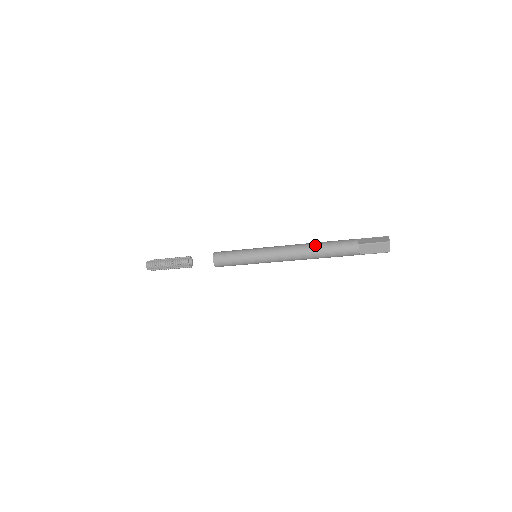
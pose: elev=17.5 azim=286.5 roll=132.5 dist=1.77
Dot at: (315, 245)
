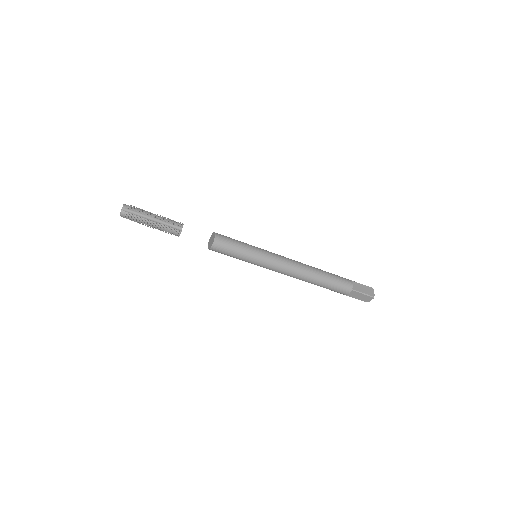
Dot at: occluded
